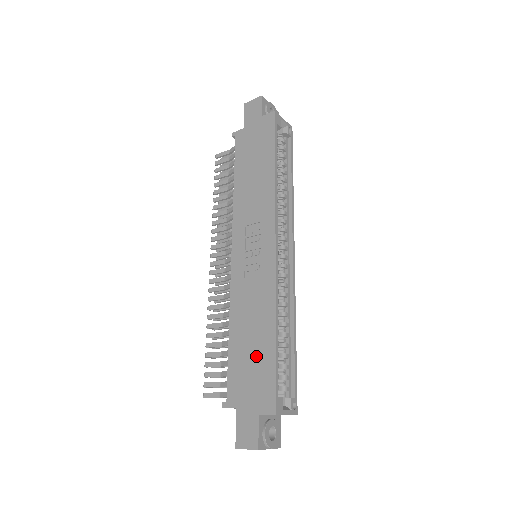
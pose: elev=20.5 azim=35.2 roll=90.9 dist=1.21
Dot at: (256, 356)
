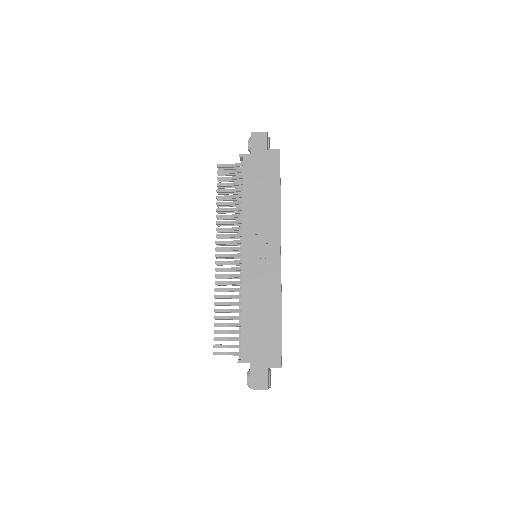
Dot at: (266, 329)
